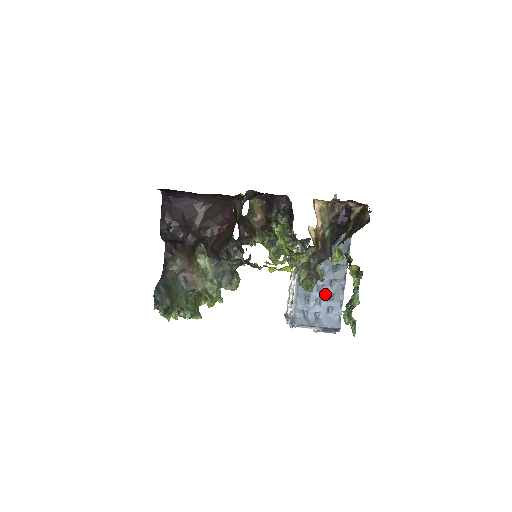
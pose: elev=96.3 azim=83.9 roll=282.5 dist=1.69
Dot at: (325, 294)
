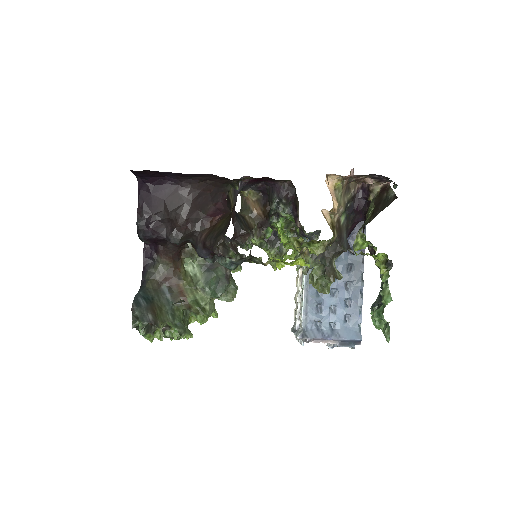
Dot at: (340, 299)
